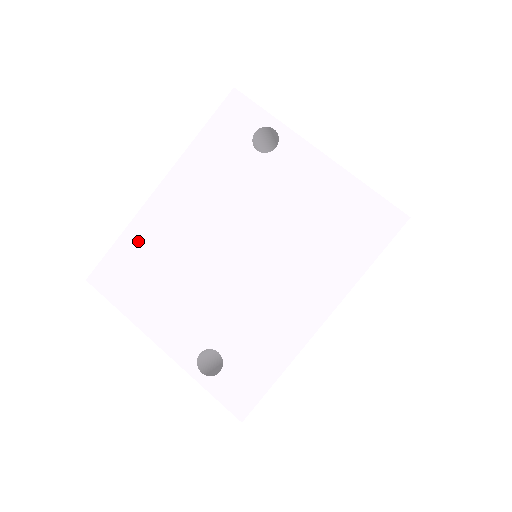
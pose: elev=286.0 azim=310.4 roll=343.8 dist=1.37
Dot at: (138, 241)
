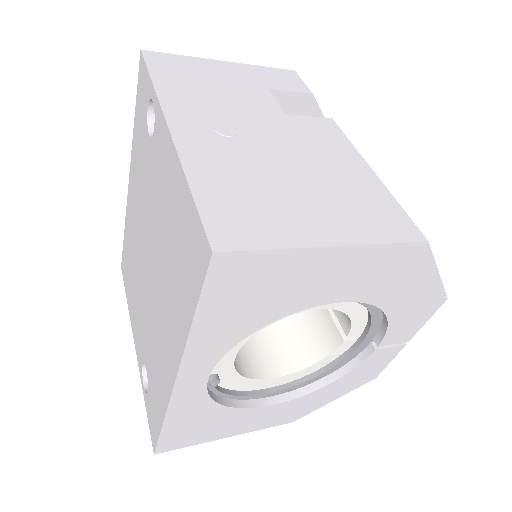
Dot at: (127, 237)
